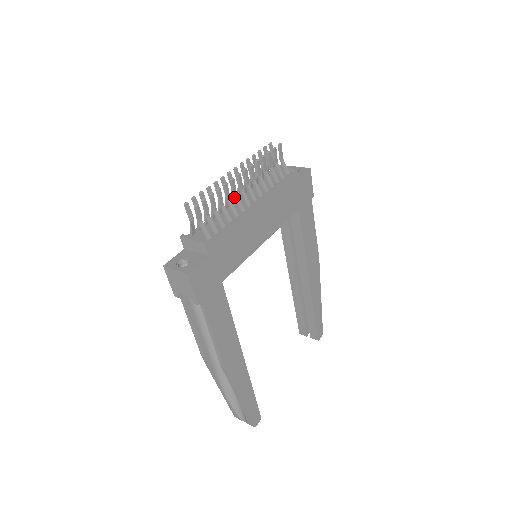
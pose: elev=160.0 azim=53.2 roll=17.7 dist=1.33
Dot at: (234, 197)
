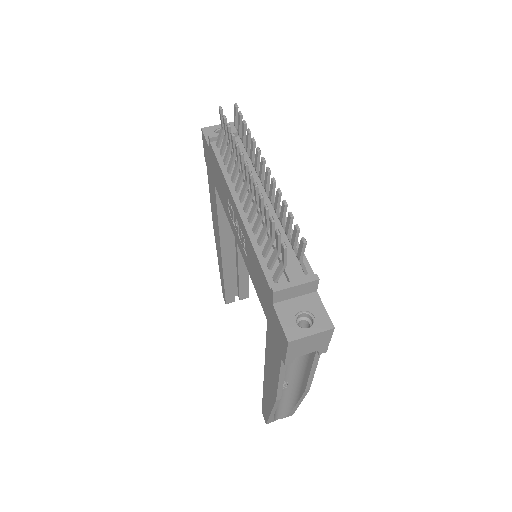
Dot at: (272, 202)
